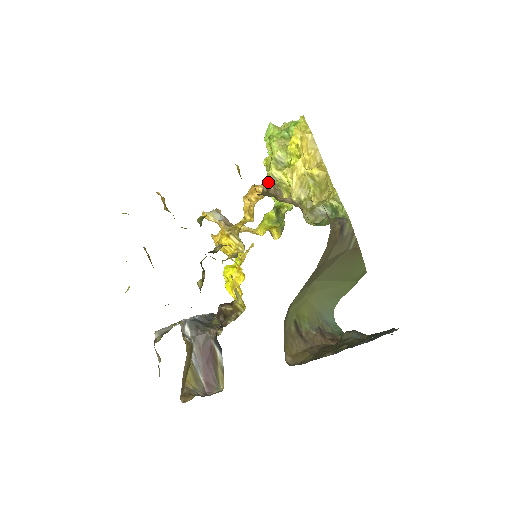
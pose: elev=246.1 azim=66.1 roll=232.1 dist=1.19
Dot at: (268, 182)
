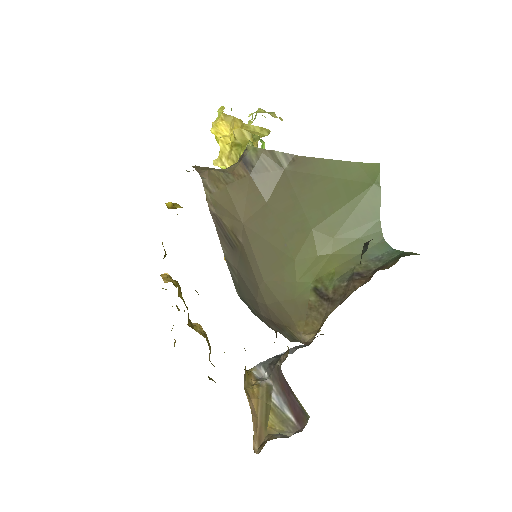
Dot at: occluded
